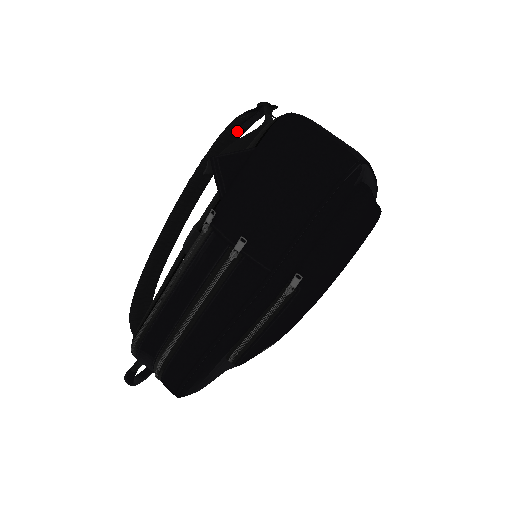
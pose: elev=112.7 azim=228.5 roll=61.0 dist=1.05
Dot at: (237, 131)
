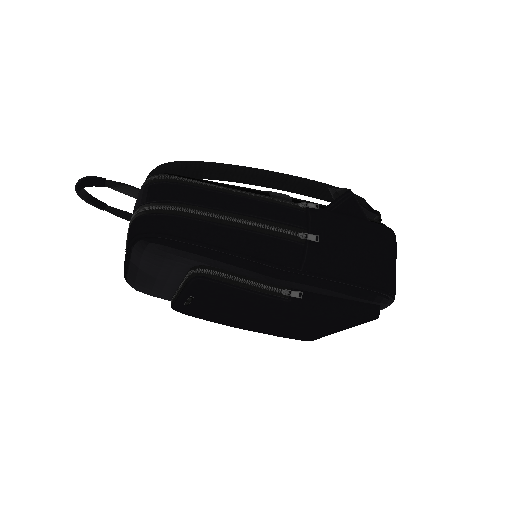
Dot at: occluded
